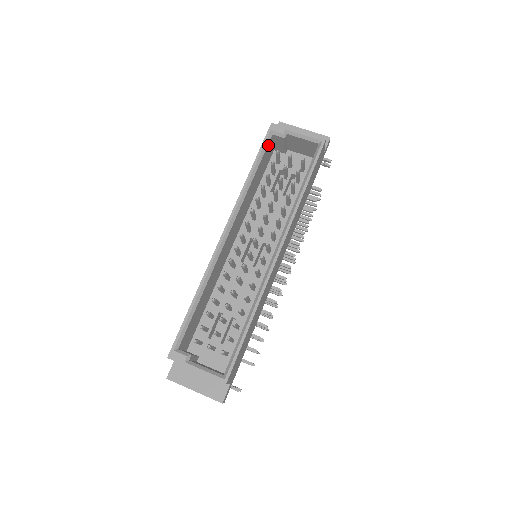
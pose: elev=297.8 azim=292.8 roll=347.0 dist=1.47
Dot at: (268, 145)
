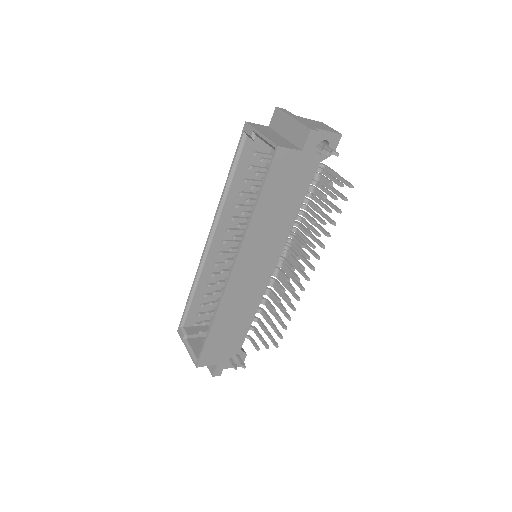
Dot at: (245, 147)
